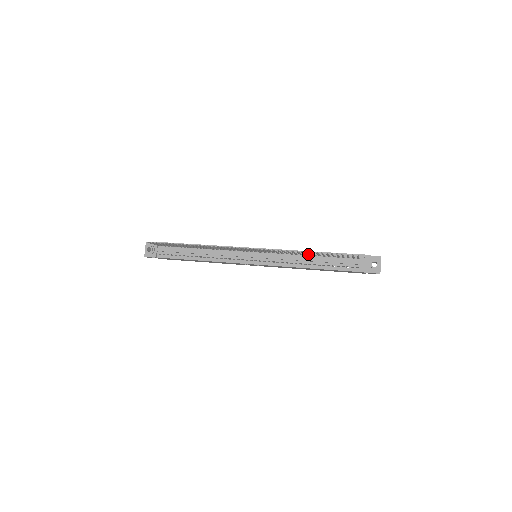
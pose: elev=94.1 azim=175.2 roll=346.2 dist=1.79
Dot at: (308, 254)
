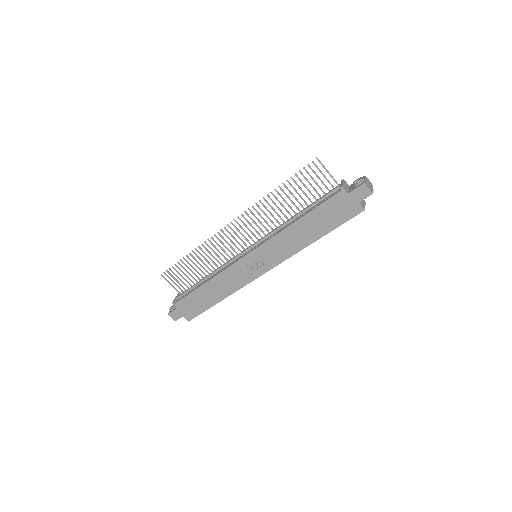
Dot at: (287, 204)
